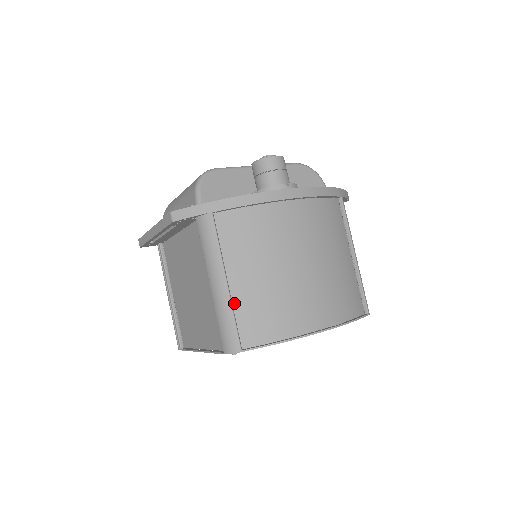
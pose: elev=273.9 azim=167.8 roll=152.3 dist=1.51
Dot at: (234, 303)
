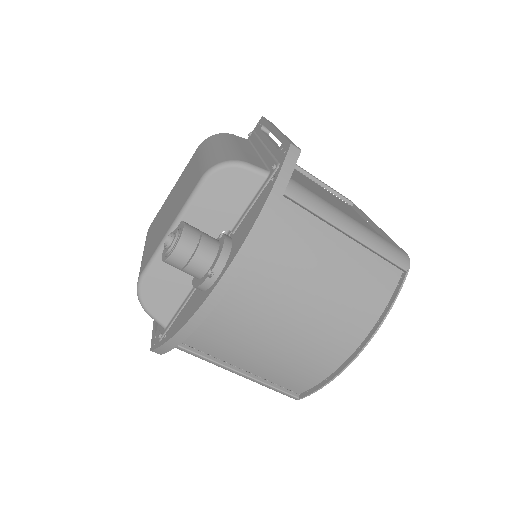
Dot at: (263, 377)
